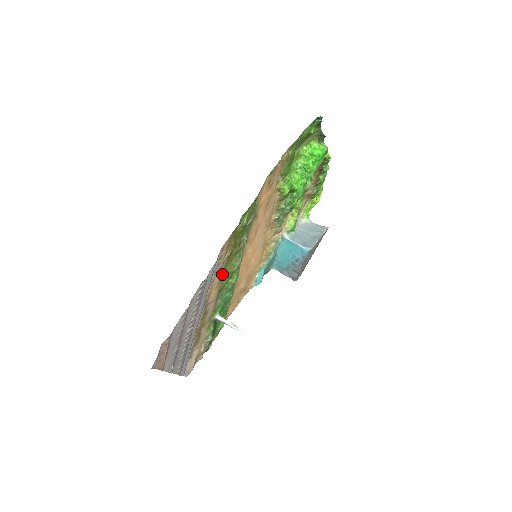
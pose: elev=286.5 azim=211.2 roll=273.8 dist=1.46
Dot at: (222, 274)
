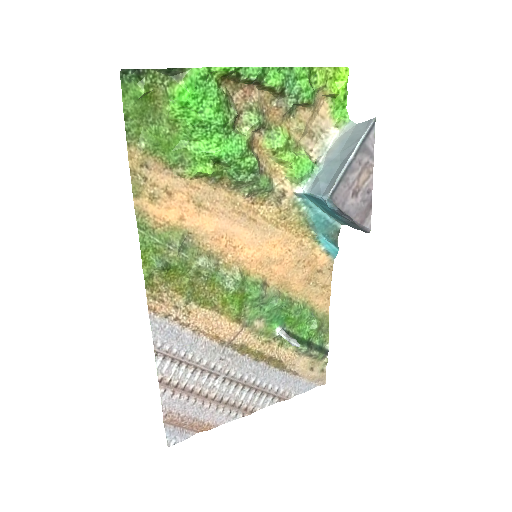
Dot at: (211, 311)
